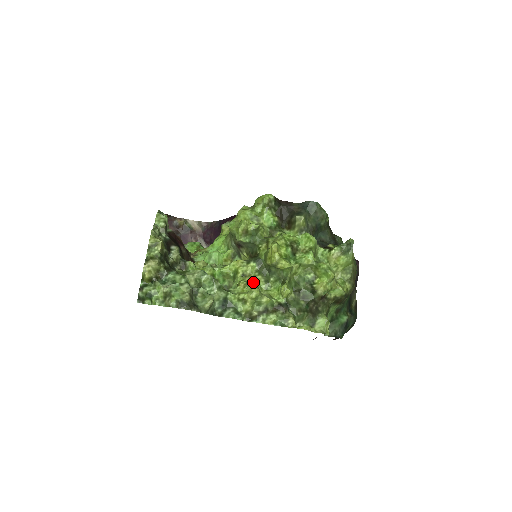
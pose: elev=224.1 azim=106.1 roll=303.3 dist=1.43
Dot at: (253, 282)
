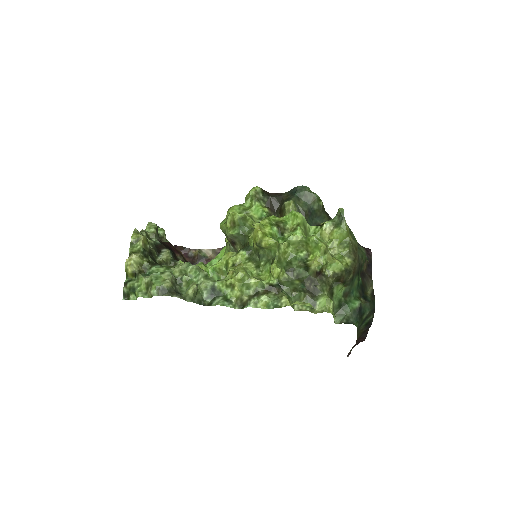
Dot at: occluded
